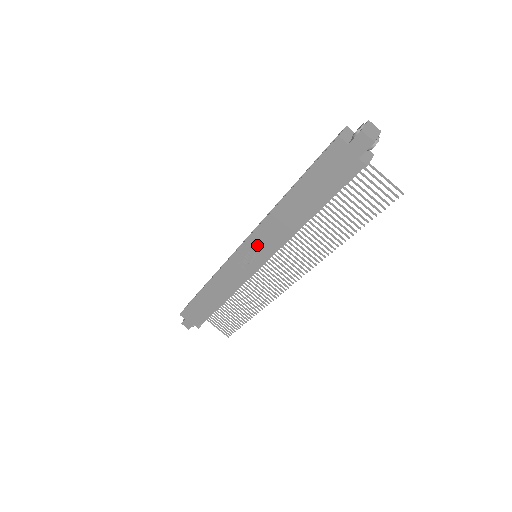
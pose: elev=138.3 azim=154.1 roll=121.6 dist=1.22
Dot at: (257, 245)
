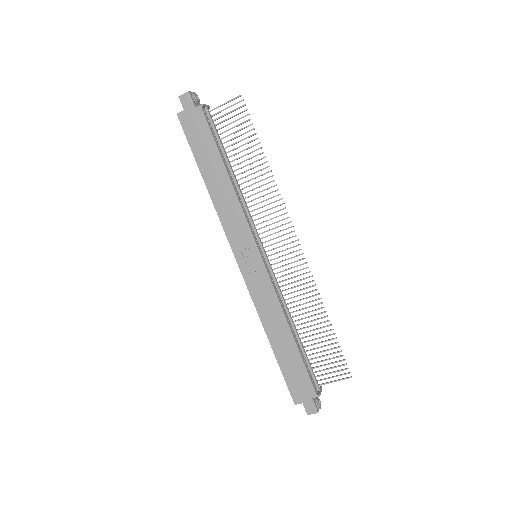
Dot at: (238, 239)
